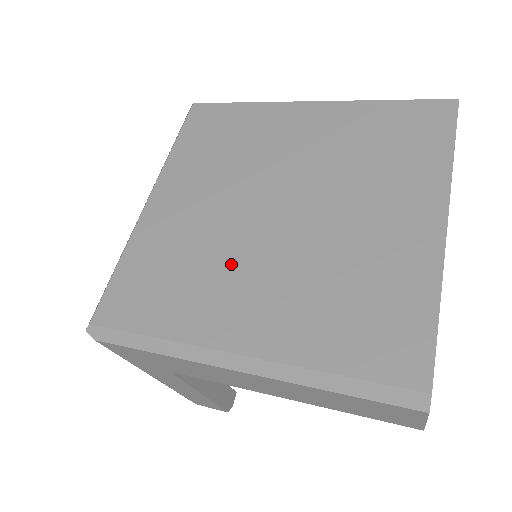
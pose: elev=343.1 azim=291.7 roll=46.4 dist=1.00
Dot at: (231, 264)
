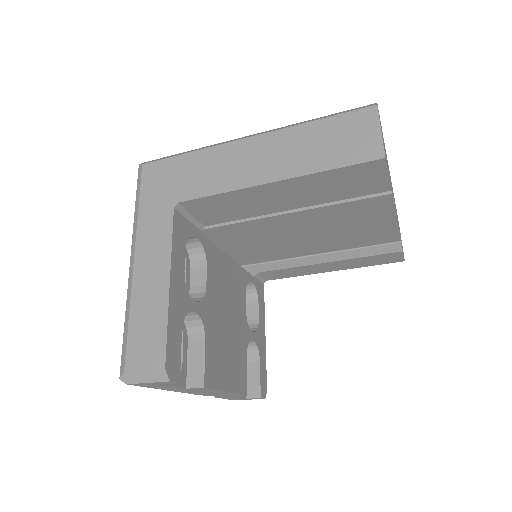
Dot at: occluded
